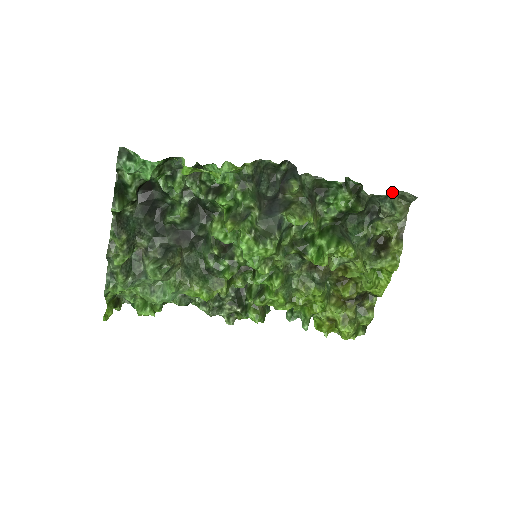
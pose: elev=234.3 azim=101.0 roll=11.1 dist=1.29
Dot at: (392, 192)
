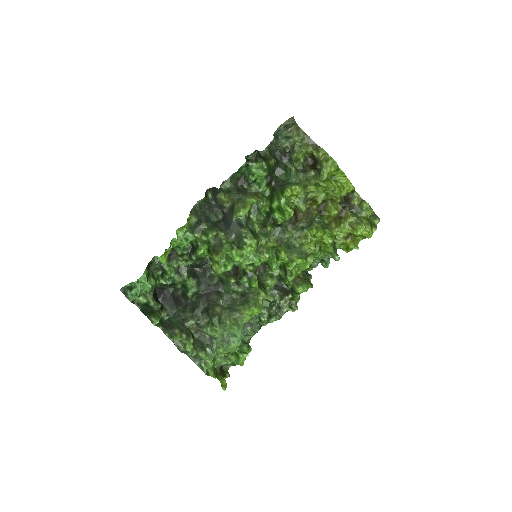
Dot at: (278, 132)
